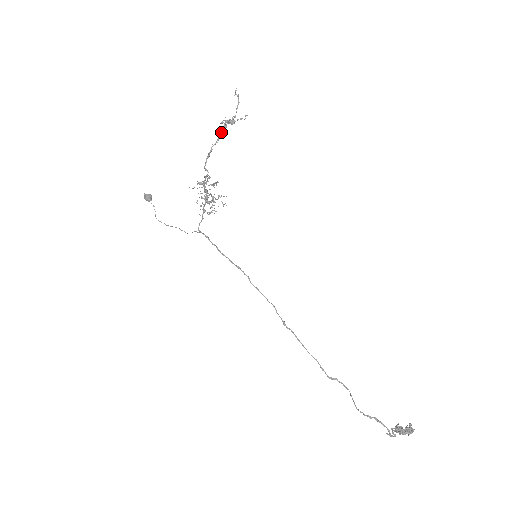
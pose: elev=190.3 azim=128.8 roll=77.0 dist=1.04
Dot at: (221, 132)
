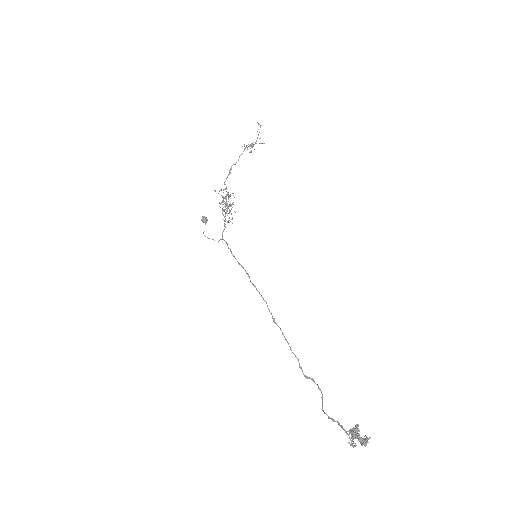
Dot at: (241, 154)
